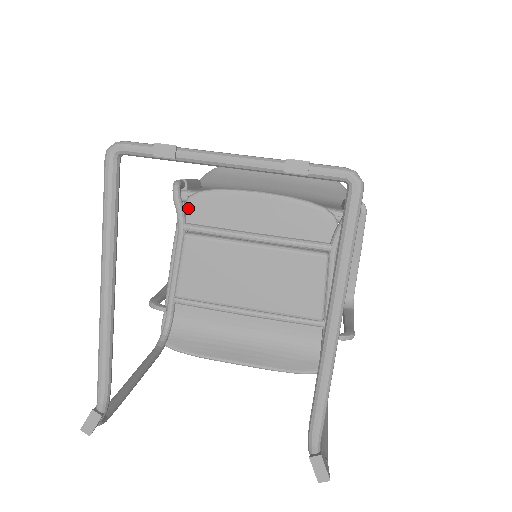
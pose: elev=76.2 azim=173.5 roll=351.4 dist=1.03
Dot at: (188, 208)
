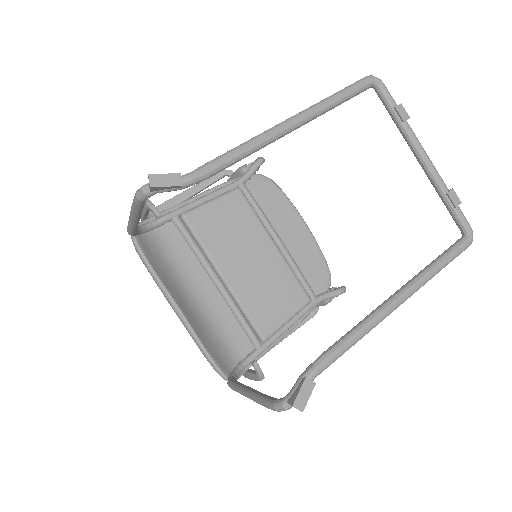
Dot at: (254, 179)
